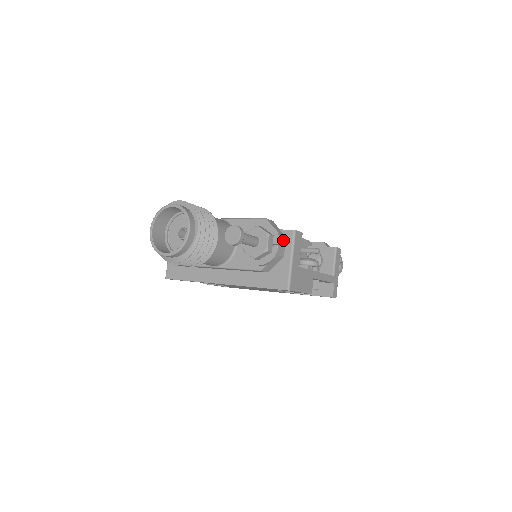
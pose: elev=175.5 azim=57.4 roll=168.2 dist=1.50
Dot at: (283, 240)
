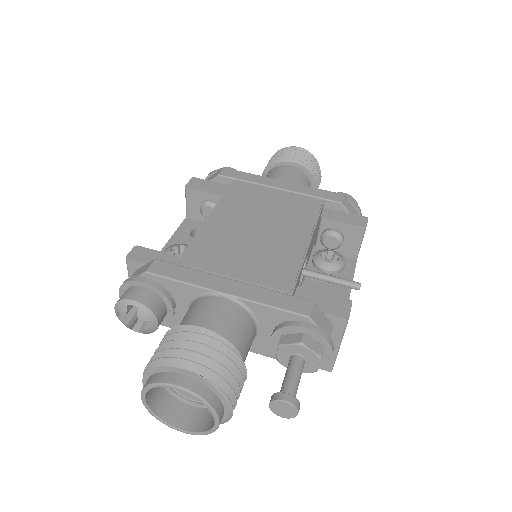
Dot at: occluded
